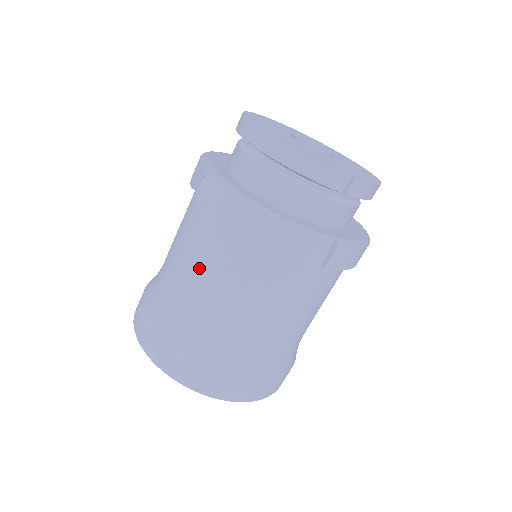
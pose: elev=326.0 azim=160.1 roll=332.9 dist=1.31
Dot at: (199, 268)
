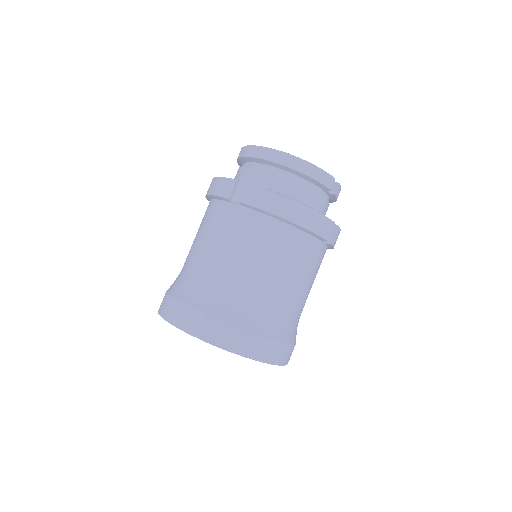
Dot at: (251, 257)
